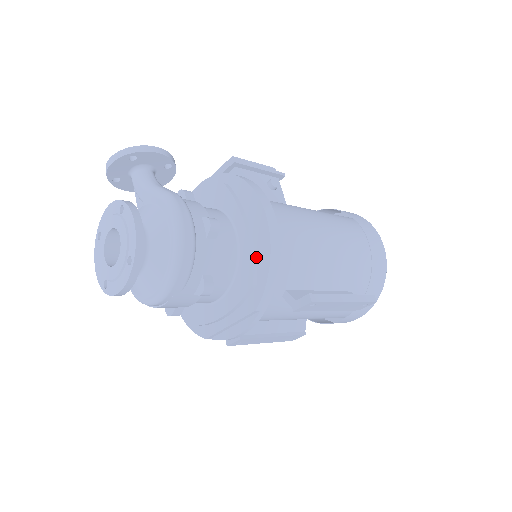
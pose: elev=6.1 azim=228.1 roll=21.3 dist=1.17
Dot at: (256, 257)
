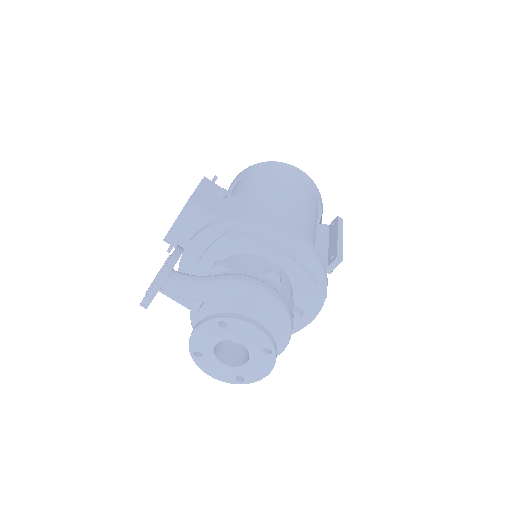
Dot at: (304, 266)
